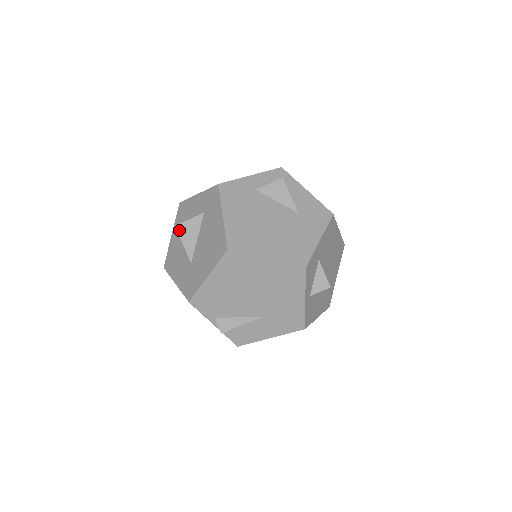
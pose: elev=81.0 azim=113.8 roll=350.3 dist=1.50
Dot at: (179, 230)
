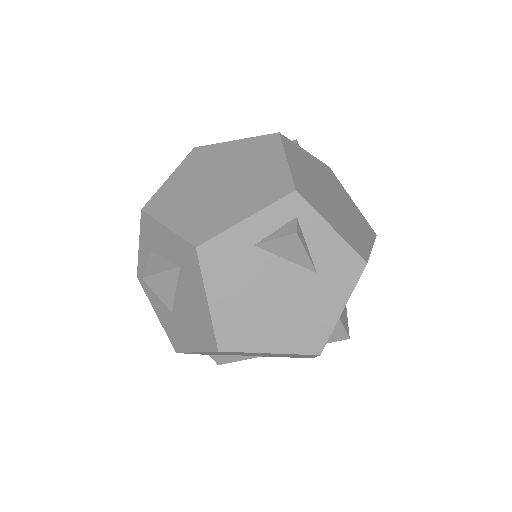
Dot at: (148, 282)
